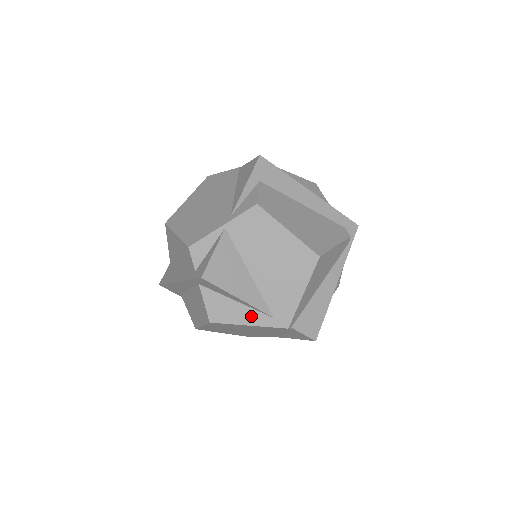
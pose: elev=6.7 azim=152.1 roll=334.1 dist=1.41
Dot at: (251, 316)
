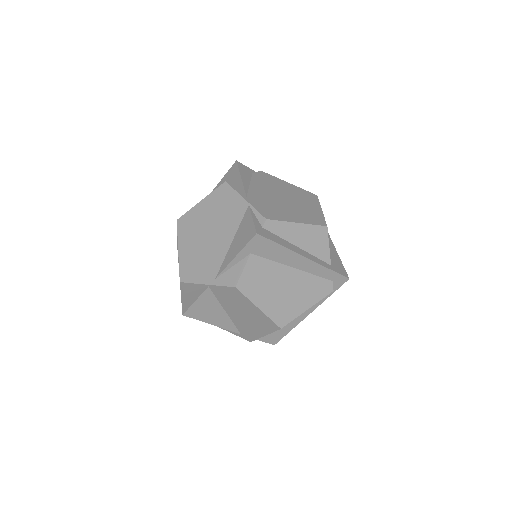
Dot at: occluded
